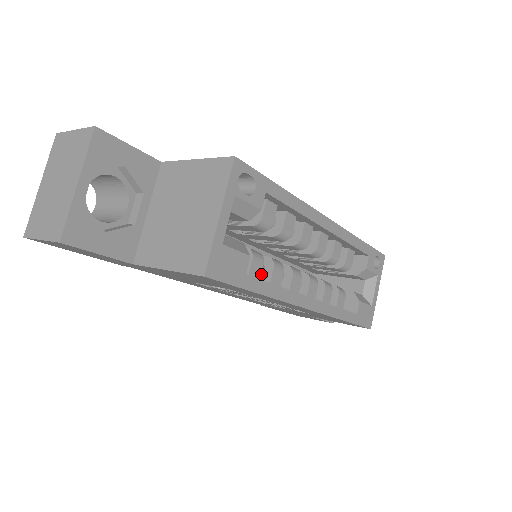
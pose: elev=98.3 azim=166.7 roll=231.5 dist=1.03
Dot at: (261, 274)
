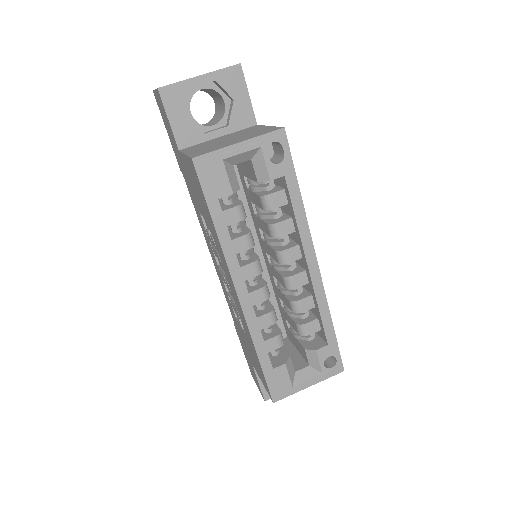
Dot at: (234, 231)
